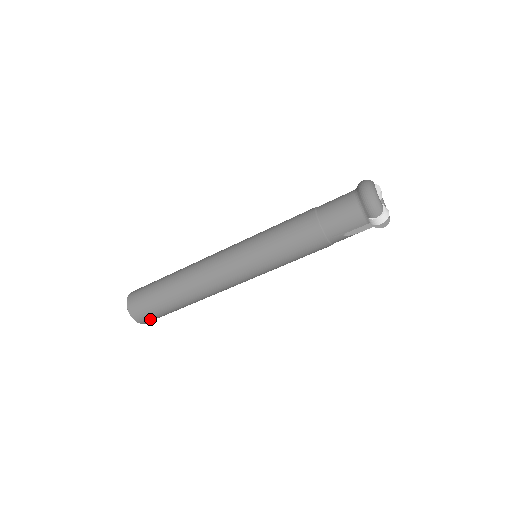
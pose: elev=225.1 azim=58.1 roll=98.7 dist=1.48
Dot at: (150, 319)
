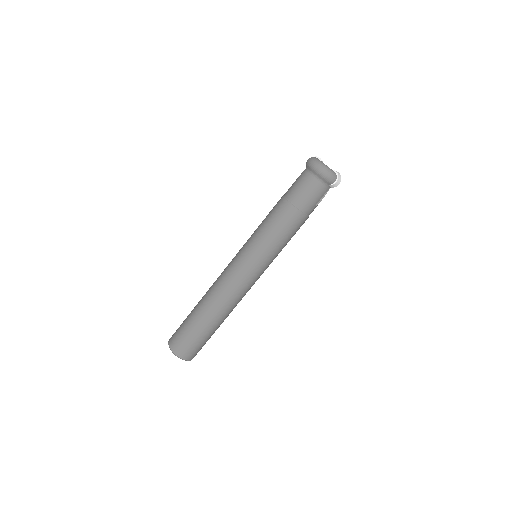
Dot at: occluded
